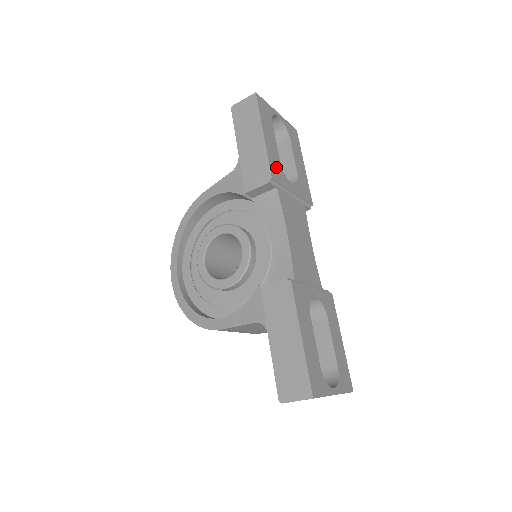
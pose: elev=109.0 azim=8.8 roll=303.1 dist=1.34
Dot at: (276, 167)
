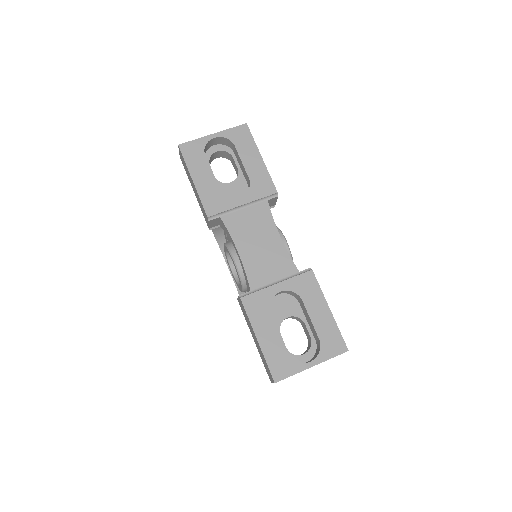
Dot at: (213, 200)
